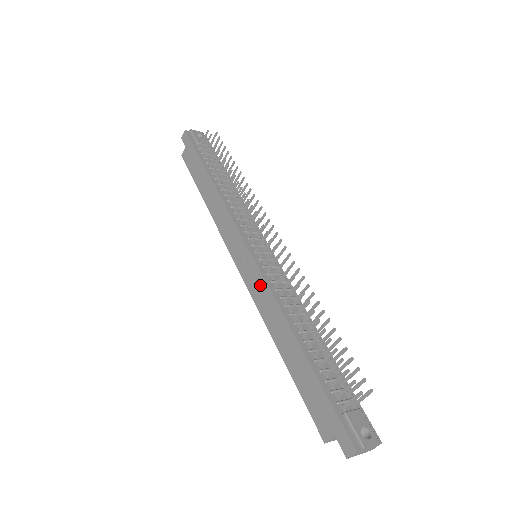
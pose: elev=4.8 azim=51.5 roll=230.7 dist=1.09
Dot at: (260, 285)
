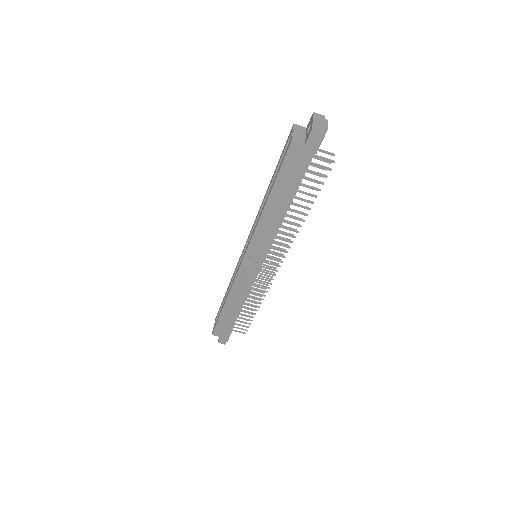
Dot at: (247, 283)
